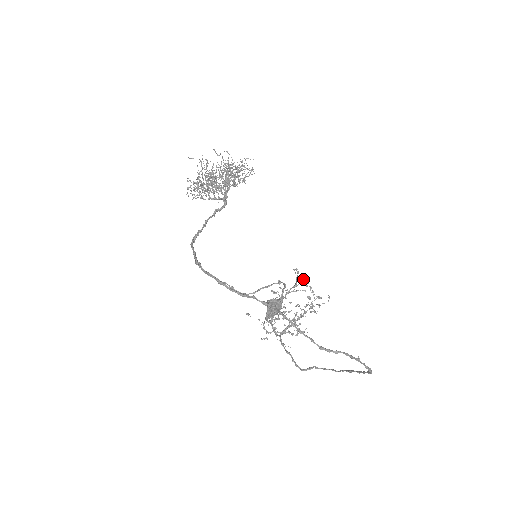
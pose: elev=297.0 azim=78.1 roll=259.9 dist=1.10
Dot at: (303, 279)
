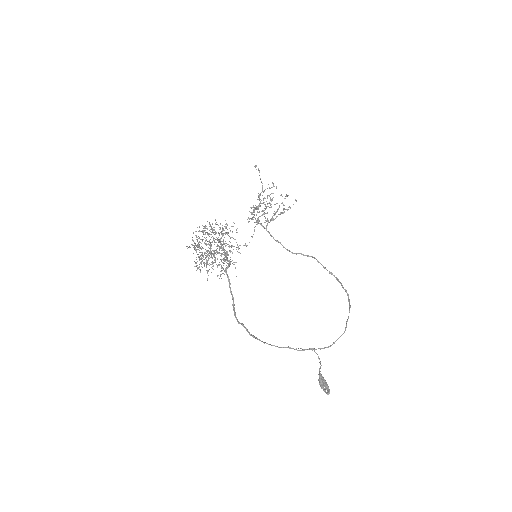
Dot at: occluded
